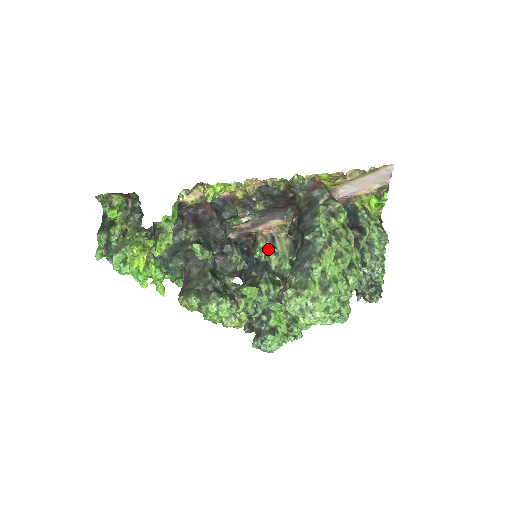
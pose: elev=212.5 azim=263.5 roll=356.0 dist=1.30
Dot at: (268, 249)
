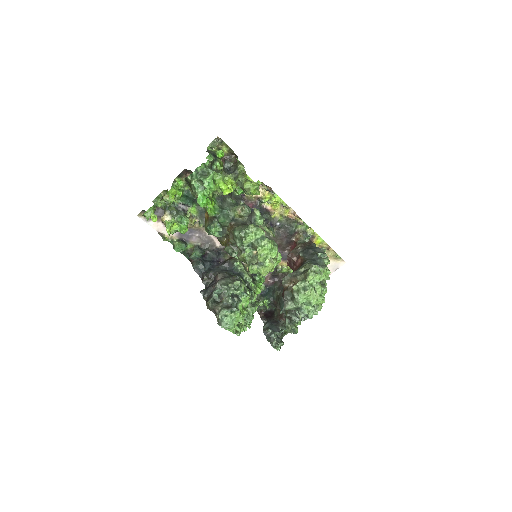
Dot at: (243, 266)
